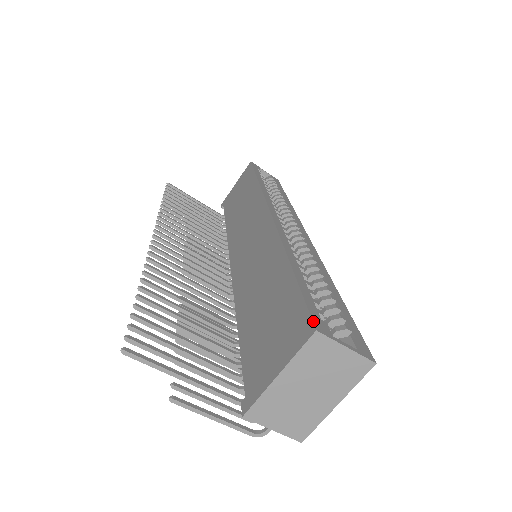
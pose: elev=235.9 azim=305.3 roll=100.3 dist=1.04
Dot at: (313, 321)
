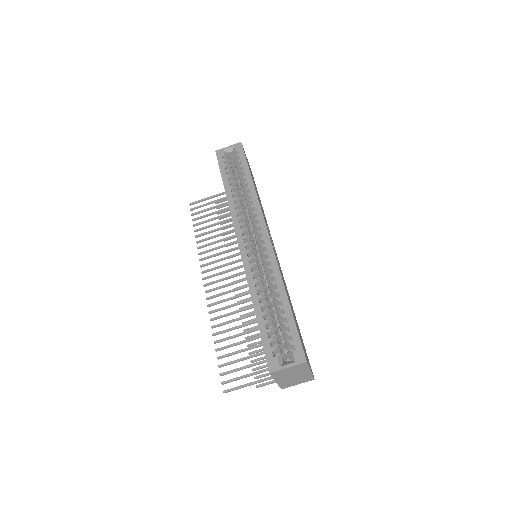
Dot at: (268, 366)
